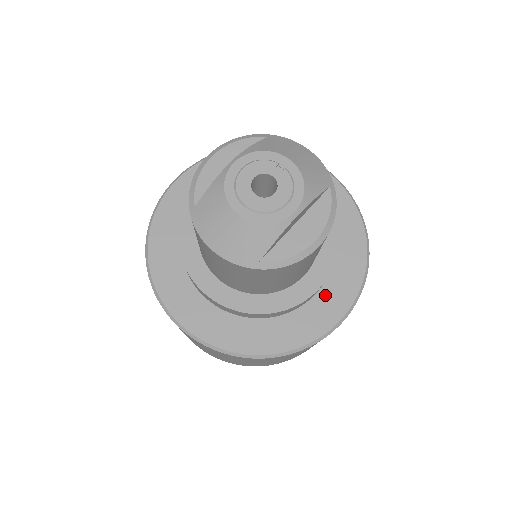
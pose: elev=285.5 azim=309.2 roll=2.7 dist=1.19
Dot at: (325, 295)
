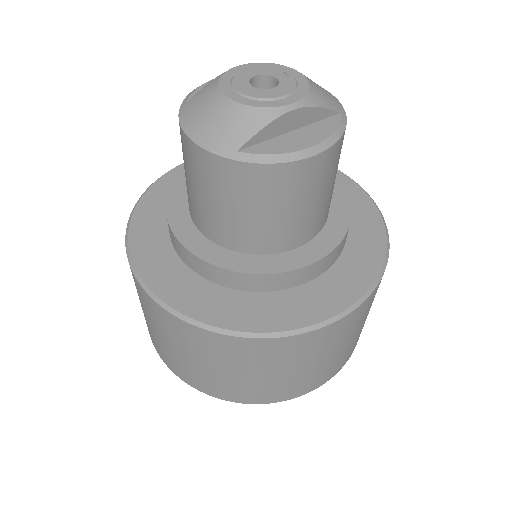
Dot at: (323, 285)
